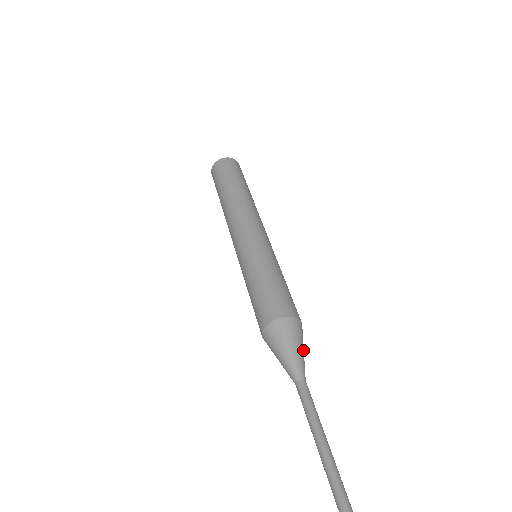
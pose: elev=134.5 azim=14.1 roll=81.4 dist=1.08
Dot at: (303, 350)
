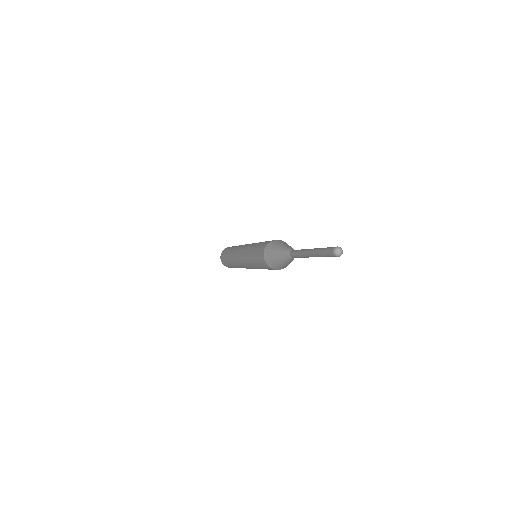
Dot at: occluded
